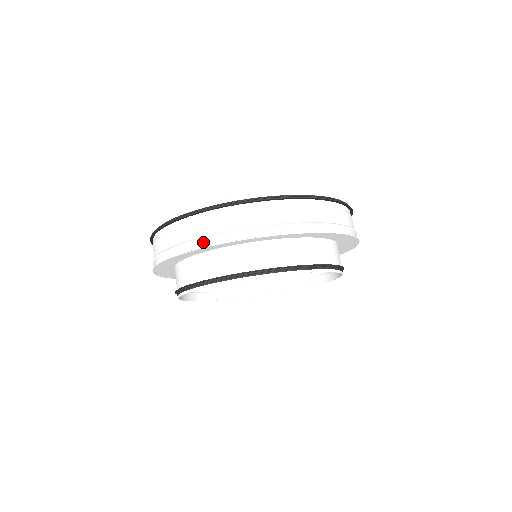
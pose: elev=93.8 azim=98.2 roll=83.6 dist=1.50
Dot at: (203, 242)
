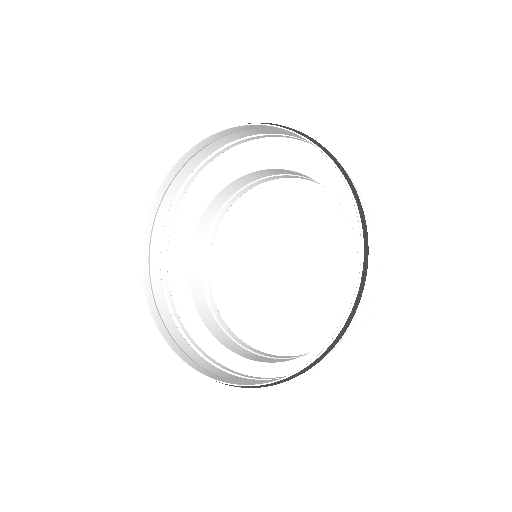
Dot at: occluded
